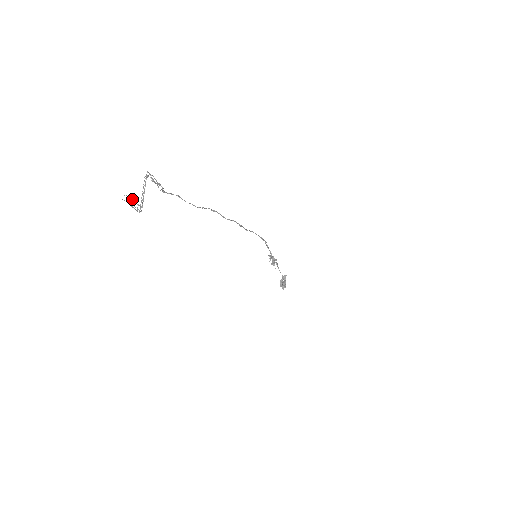
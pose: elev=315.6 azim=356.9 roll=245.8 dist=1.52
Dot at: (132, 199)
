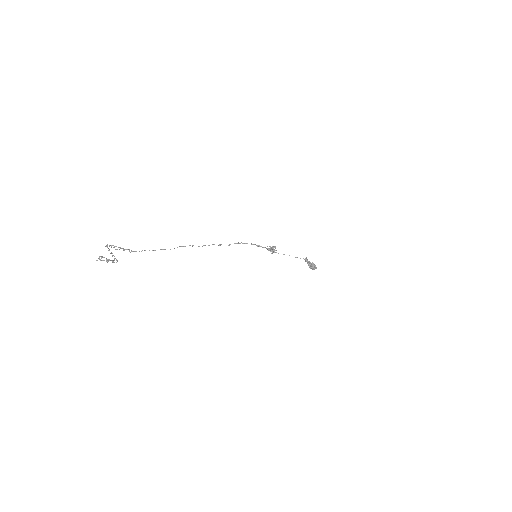
Dot at: (102, 257)
